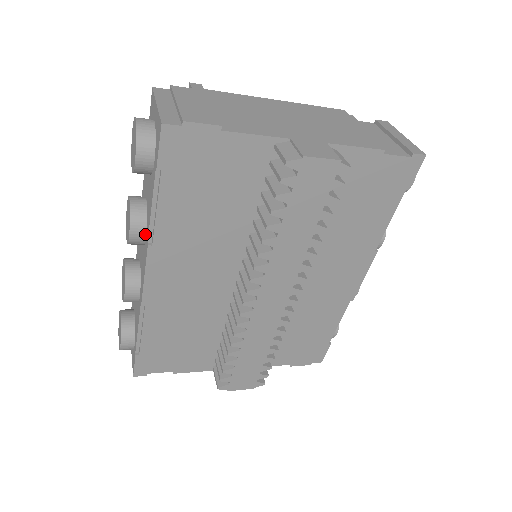
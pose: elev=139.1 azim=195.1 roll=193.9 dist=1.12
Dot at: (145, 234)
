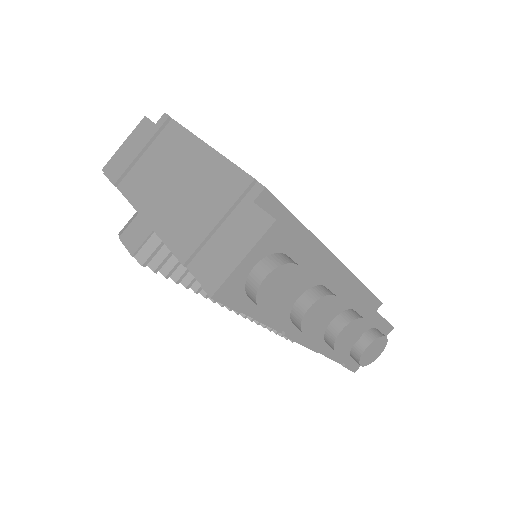
Dot at: occluded
